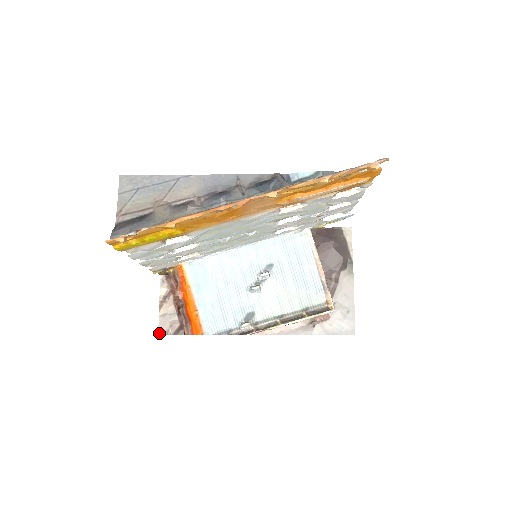
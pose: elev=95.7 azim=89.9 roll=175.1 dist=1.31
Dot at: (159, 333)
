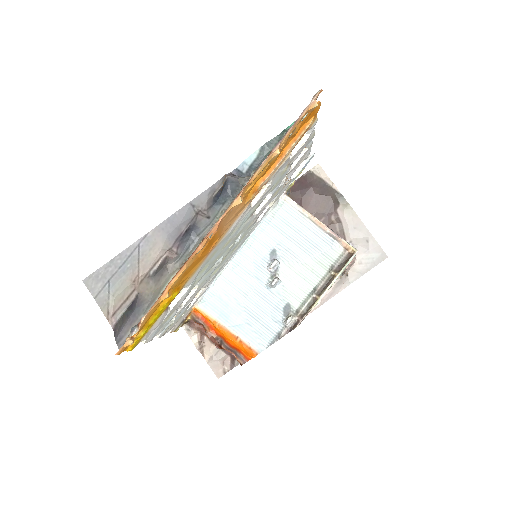
Dot at: (218, 377)
